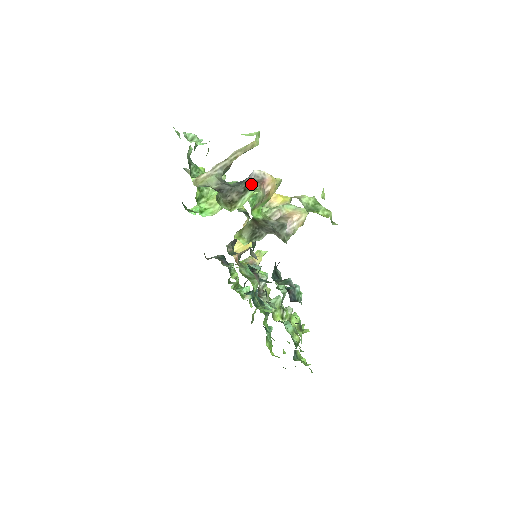
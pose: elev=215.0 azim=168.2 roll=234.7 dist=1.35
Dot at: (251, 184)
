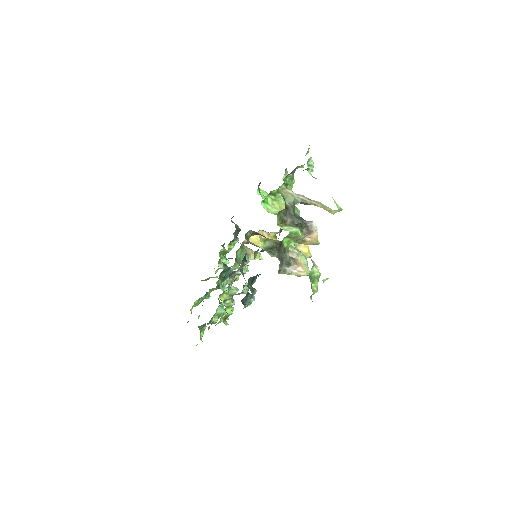
Dot at: (304, 226)
